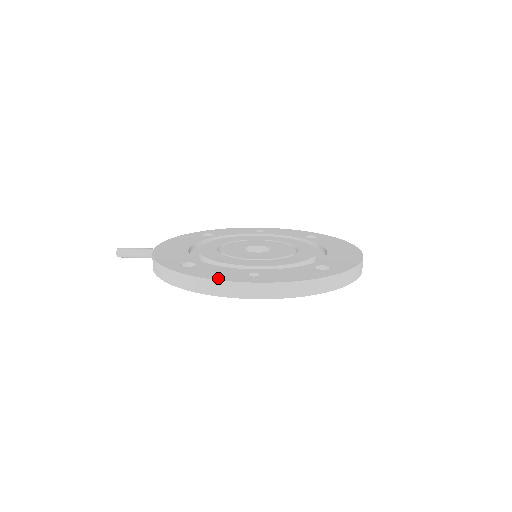
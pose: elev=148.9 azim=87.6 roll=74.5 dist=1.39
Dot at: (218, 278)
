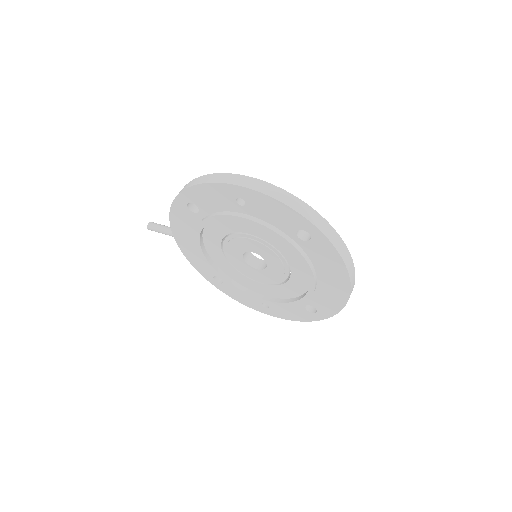
Dot at: occluded
